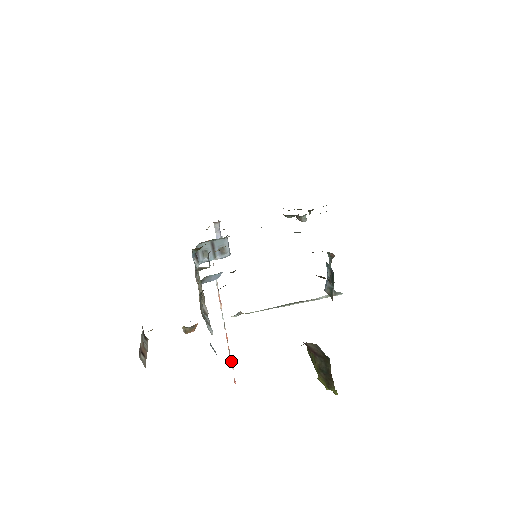
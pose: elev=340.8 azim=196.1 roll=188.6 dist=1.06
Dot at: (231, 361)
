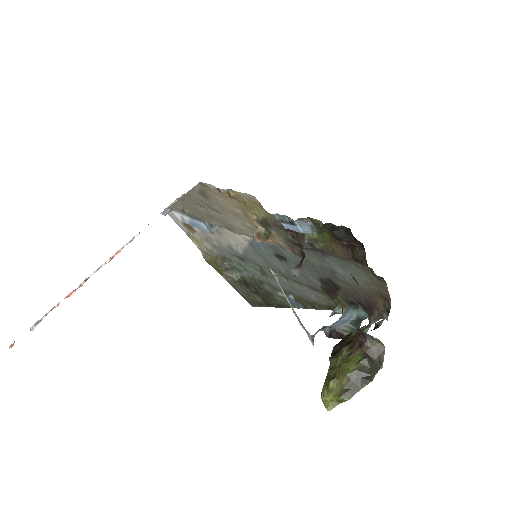
Dot at: (41, 319)
